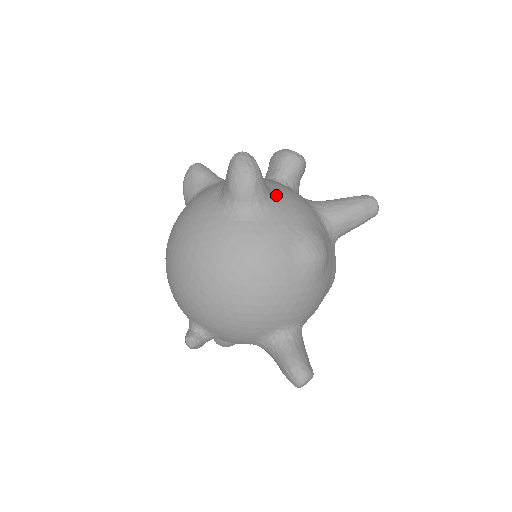
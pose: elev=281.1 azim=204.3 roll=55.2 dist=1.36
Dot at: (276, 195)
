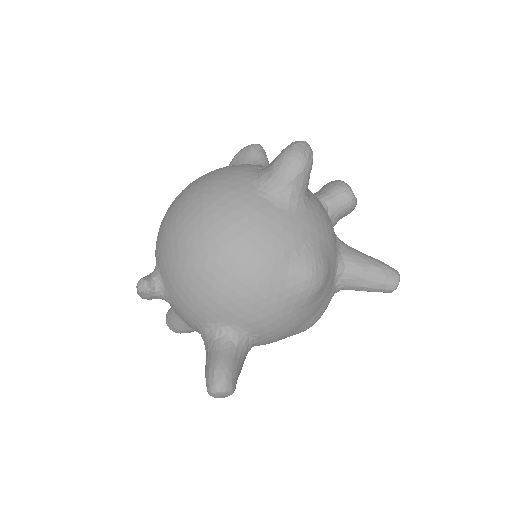
Dot at: (311, 202)
